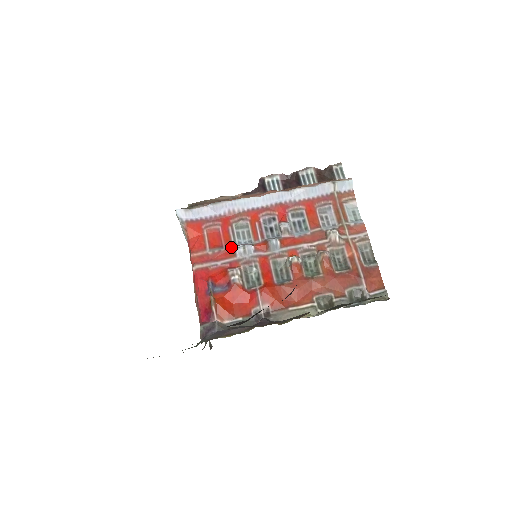
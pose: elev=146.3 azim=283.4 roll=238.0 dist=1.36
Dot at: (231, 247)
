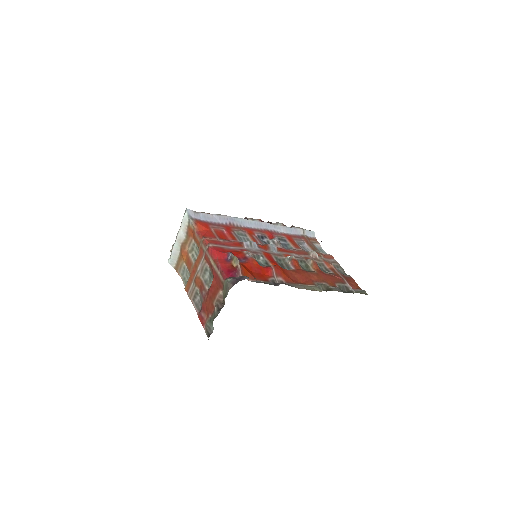
Dot at: (238, 241)
